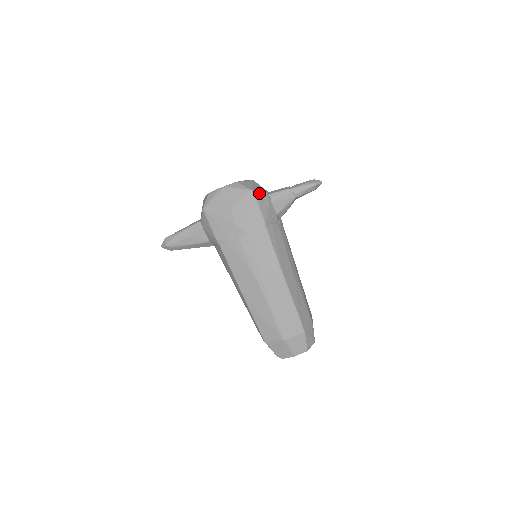
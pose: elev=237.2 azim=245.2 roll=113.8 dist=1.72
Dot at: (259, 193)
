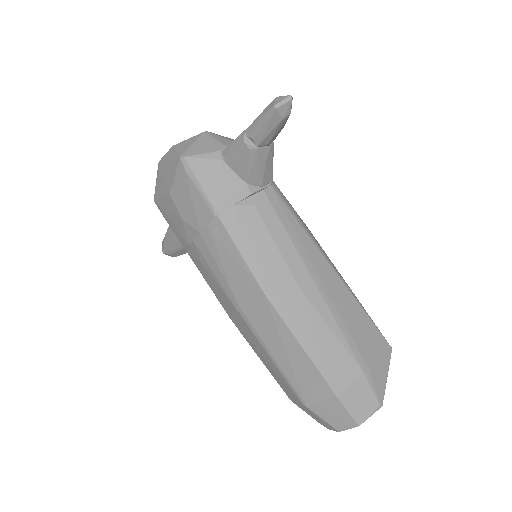
Dot at: (196, 157)
